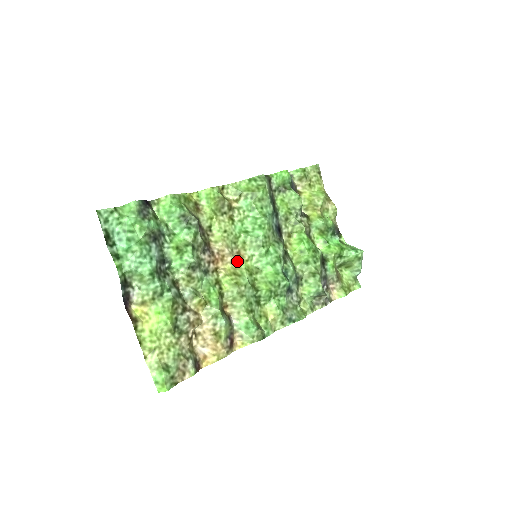
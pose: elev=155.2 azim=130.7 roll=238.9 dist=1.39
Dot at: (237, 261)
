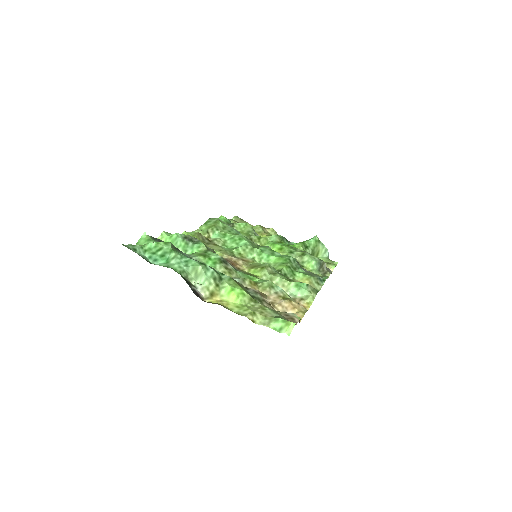
Dot at: (247, 263)
